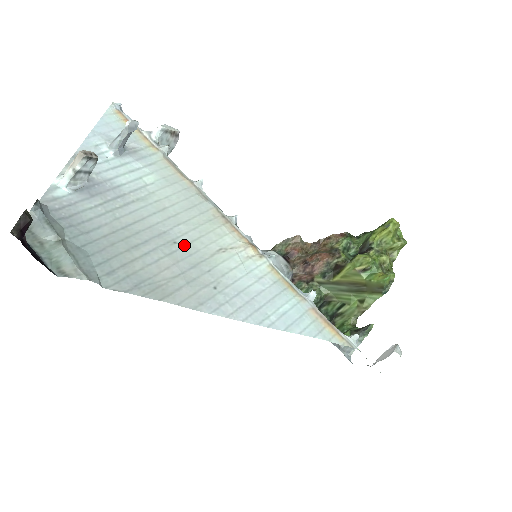
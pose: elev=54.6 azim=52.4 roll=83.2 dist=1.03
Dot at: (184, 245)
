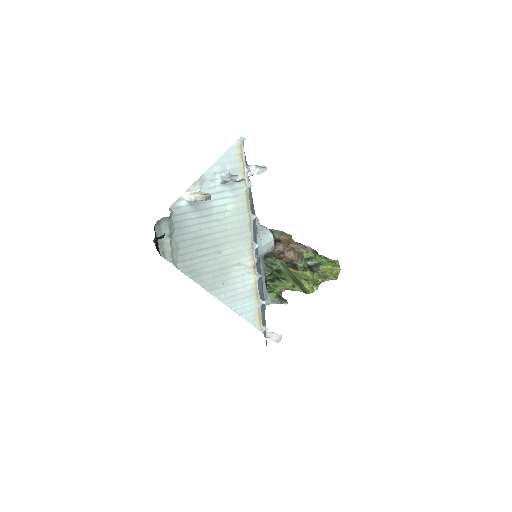
Dot at: (223, 256)
